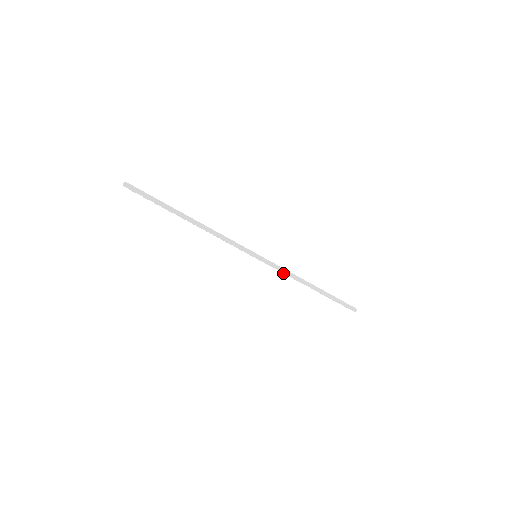
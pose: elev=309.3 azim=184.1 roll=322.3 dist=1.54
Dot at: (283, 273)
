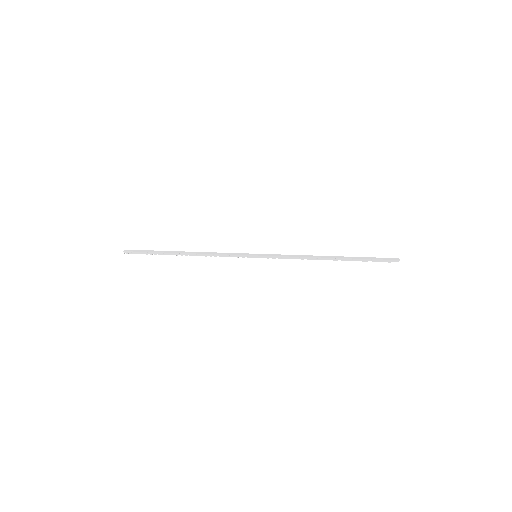
Dot at: occluded
